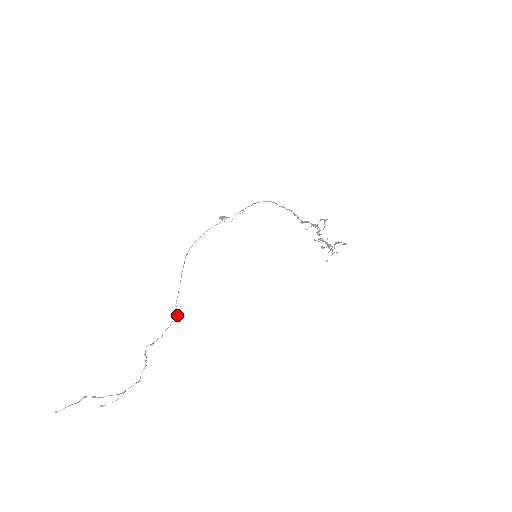
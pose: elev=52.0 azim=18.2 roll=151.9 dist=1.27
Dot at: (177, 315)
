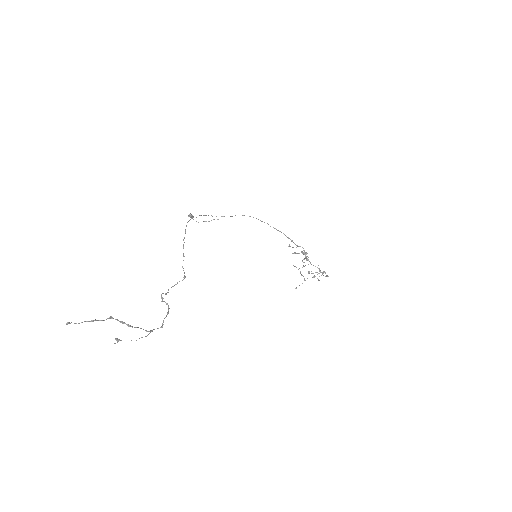
Dot at: occluded
